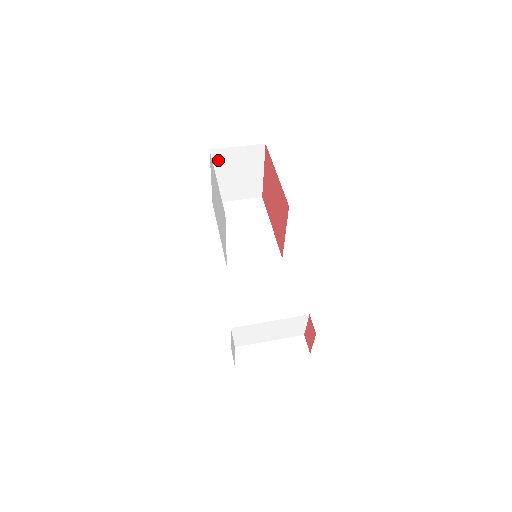
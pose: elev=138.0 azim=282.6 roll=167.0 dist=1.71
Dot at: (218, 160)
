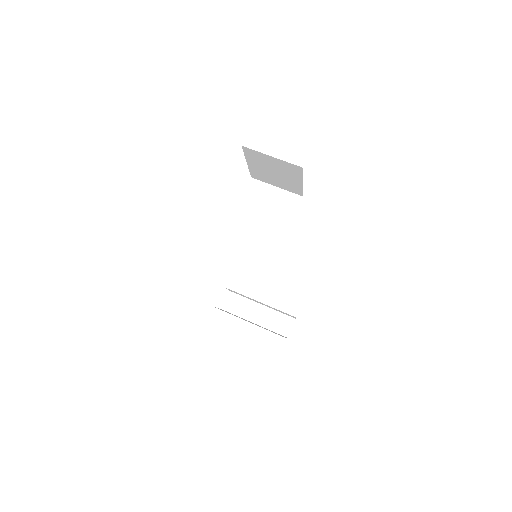
Dot at: (252, 155)
